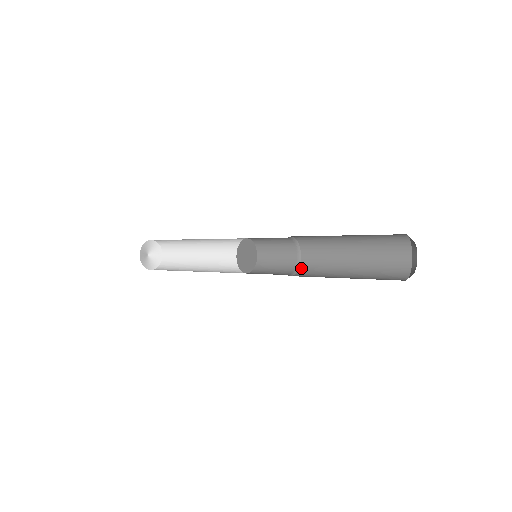
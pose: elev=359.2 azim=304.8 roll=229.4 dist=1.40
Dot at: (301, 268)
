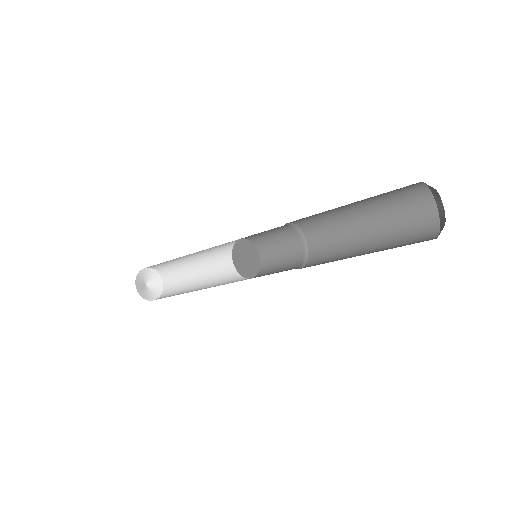
Dot at: (308, 262)
